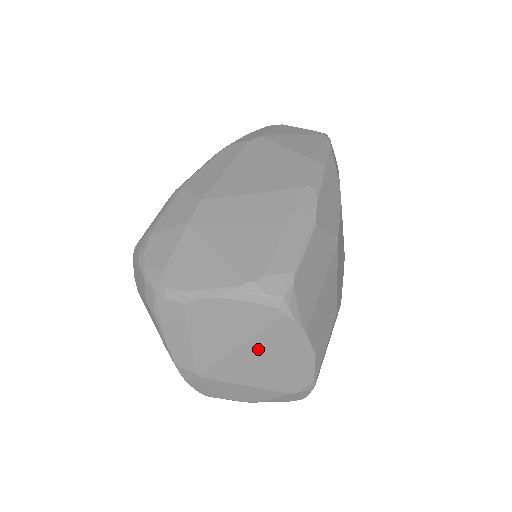
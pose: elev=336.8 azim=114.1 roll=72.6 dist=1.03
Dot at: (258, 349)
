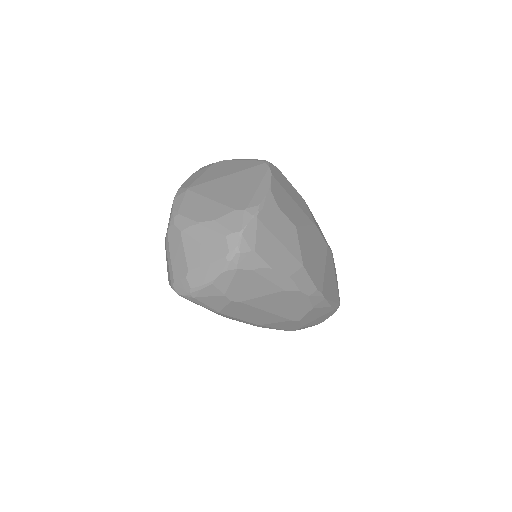
Dot at: (237, 178)
